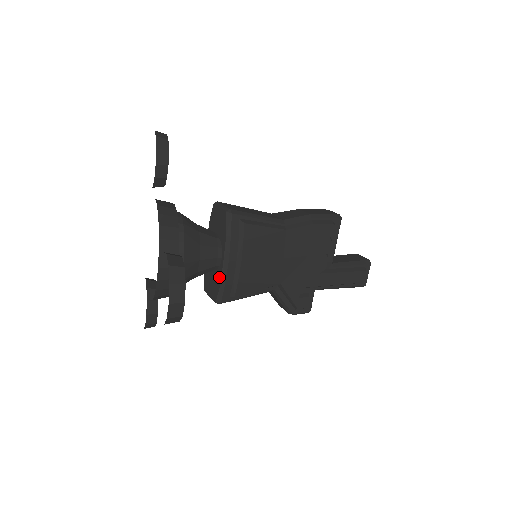
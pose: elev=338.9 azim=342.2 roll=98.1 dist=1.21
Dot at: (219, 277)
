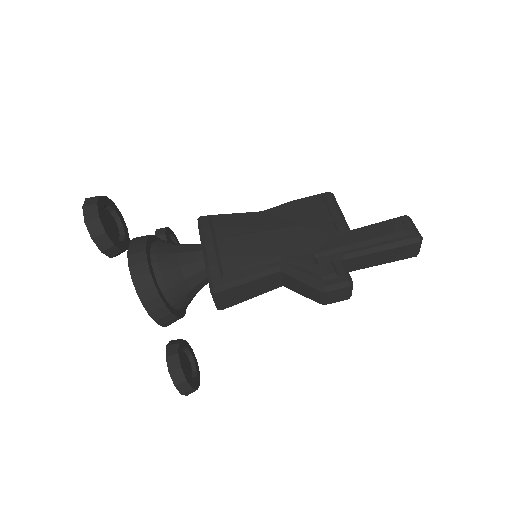
Dot at: (205, 267)
